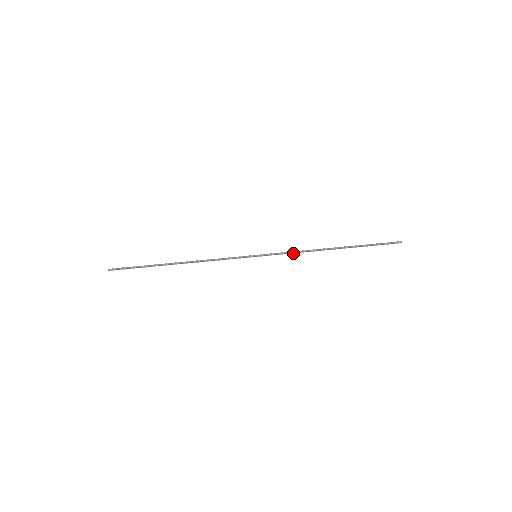
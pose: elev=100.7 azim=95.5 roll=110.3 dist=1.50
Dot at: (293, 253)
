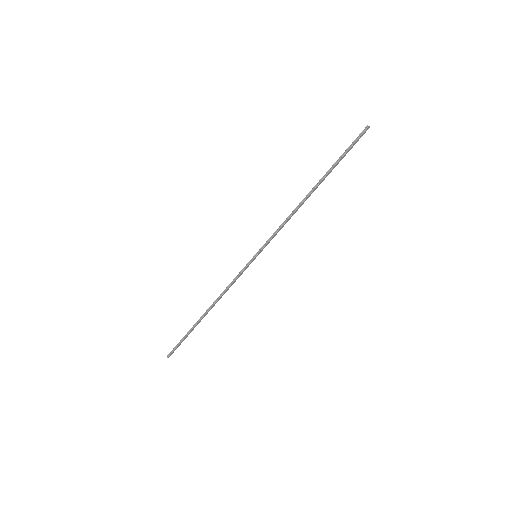
Dot at: (281, 227)
